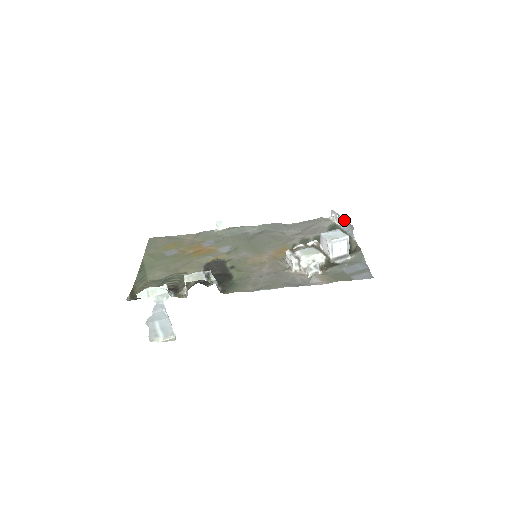
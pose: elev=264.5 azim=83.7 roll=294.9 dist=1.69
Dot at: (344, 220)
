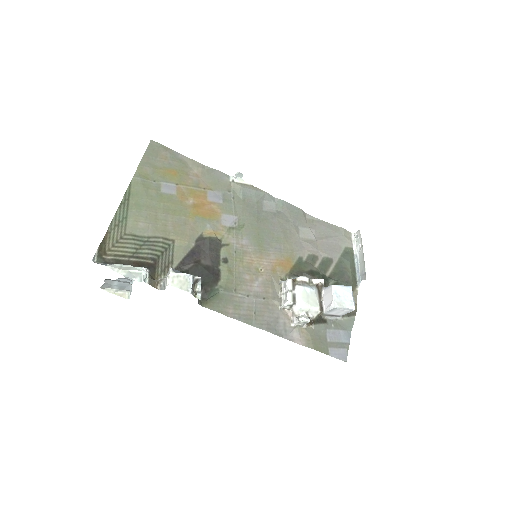
Dot at: (363, 259)
